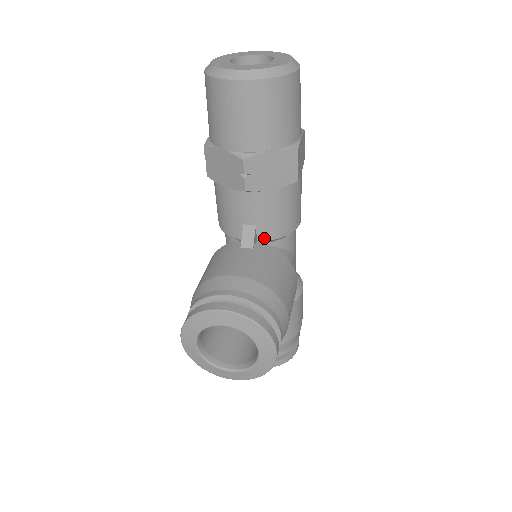
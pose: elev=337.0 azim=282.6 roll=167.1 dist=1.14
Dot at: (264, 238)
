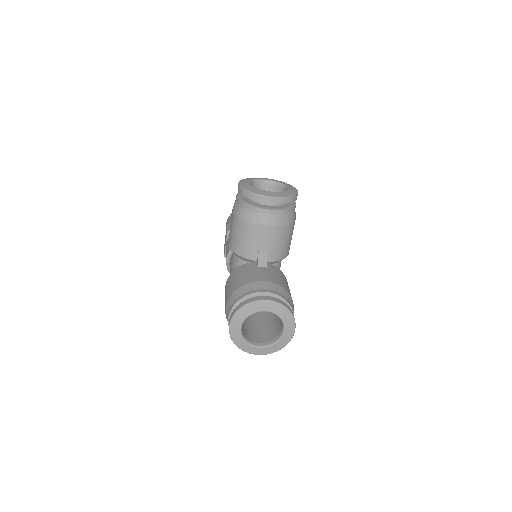
Dot at: occluded
